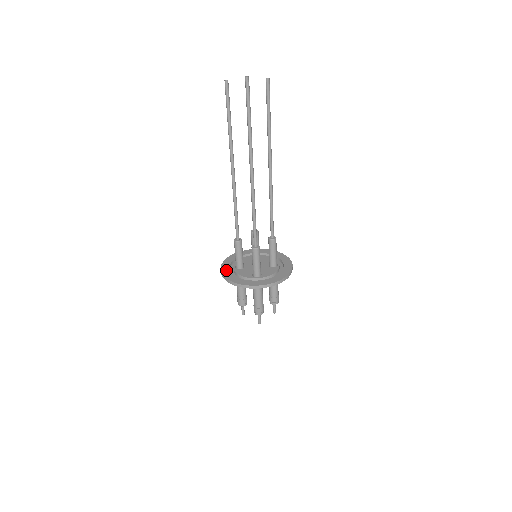
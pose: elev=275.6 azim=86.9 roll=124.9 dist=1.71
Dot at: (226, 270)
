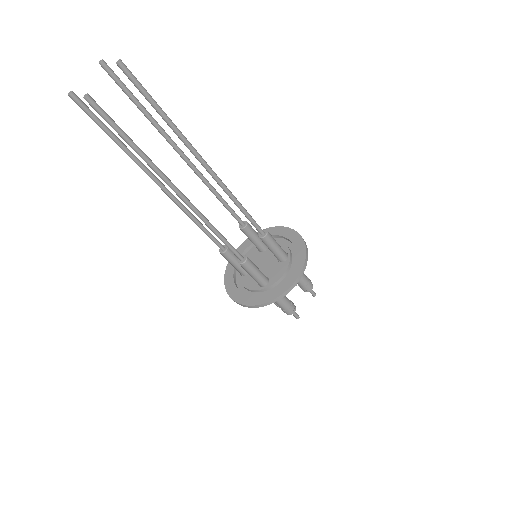
Dot at: (229, 281)
